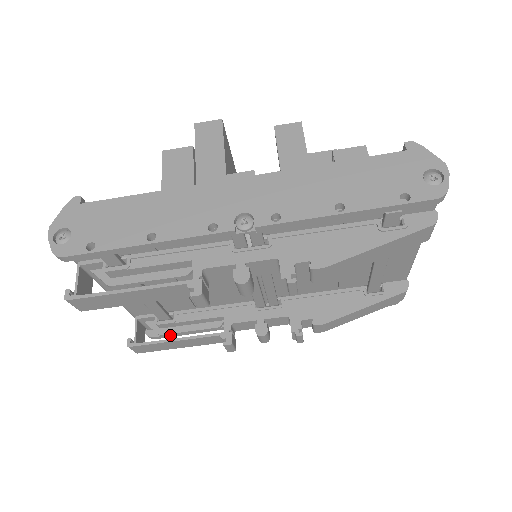
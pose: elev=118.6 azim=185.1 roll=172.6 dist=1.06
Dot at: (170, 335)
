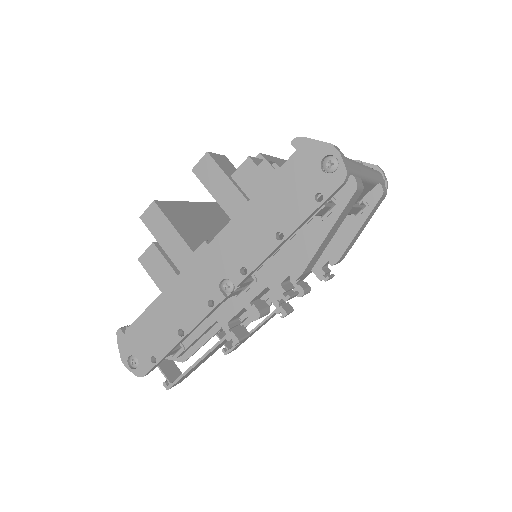
Dot at: occluded
